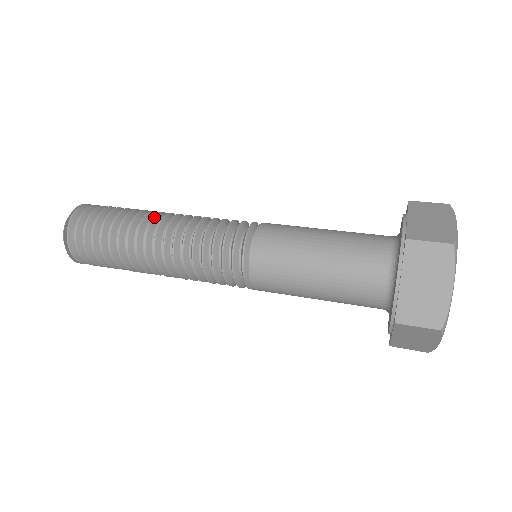
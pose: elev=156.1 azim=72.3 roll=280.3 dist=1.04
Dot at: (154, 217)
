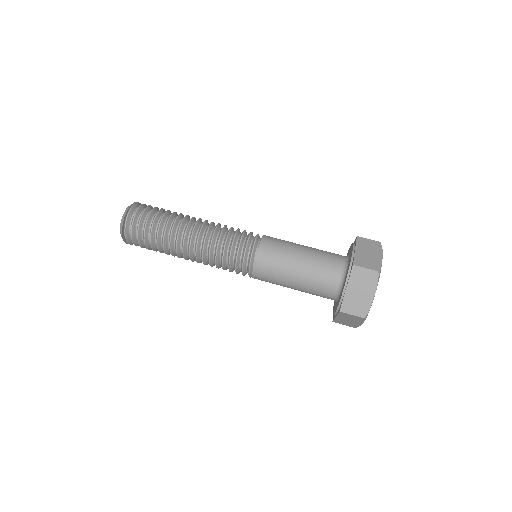
Dot at: (190, 222)
